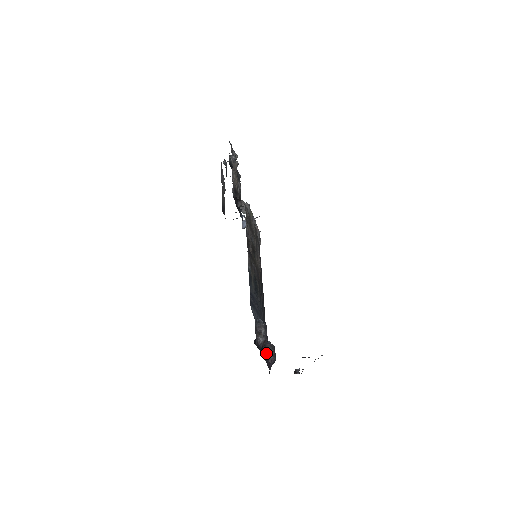
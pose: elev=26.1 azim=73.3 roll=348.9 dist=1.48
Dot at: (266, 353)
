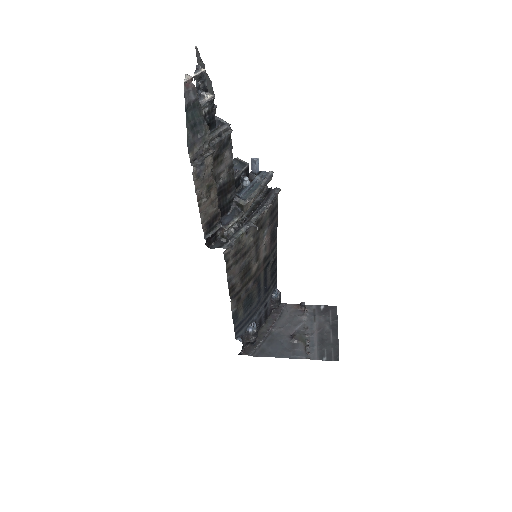
Dot at: (266, 313)
